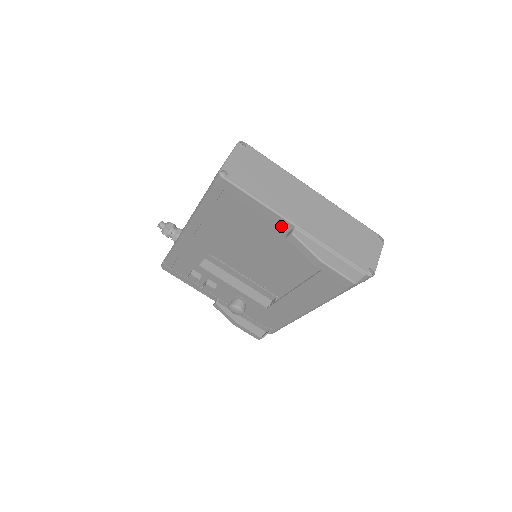
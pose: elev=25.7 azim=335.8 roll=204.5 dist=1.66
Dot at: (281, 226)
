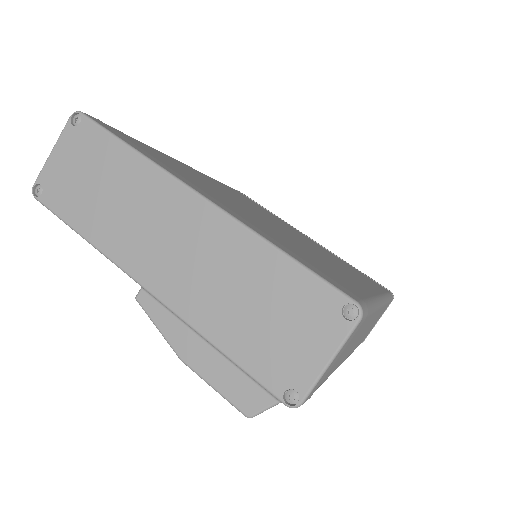
Dot at: occluded
